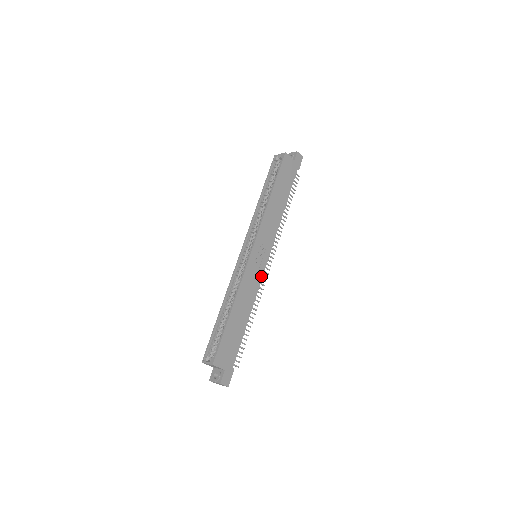
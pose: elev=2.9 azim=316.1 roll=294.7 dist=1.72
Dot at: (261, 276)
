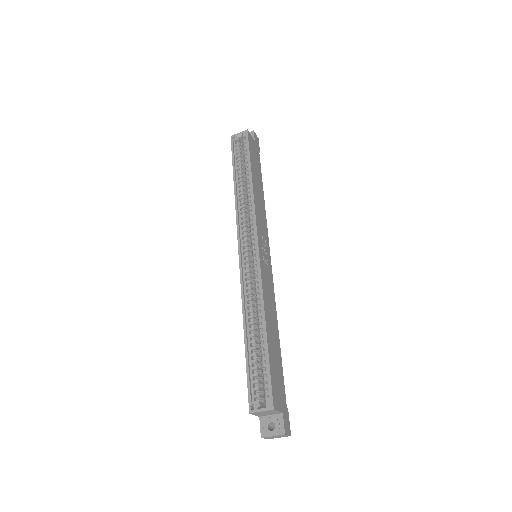
Dot at: (272, 279)
